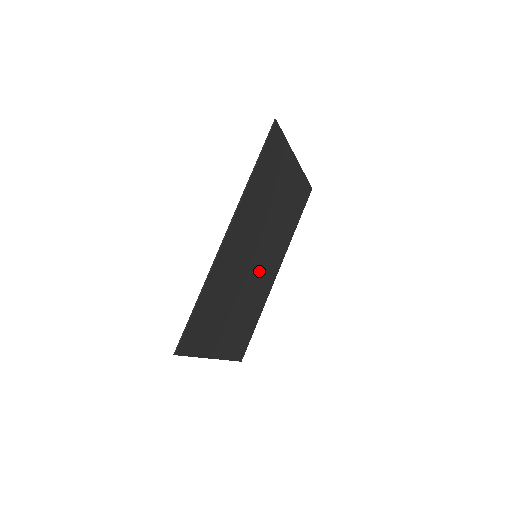
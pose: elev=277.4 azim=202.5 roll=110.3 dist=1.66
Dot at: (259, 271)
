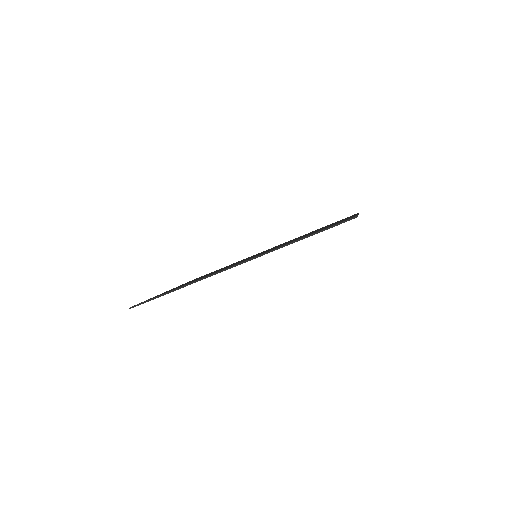
Dot at: occluded
